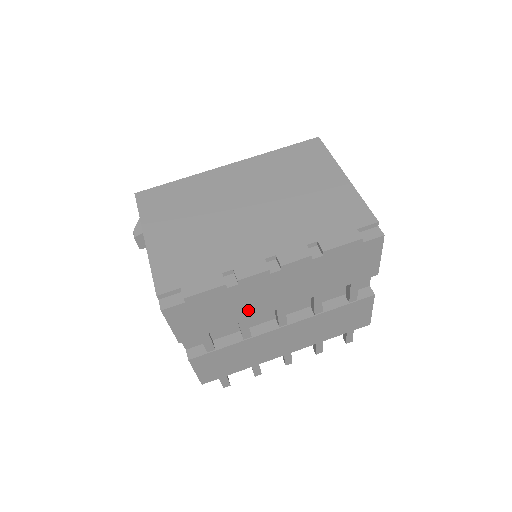
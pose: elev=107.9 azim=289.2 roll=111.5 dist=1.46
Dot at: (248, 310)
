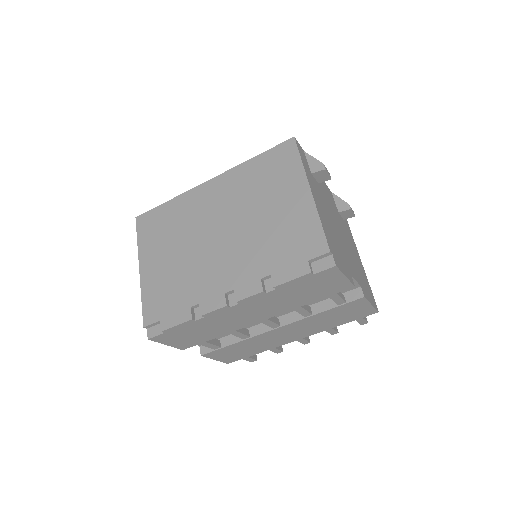
Dot at: (230, 326)
